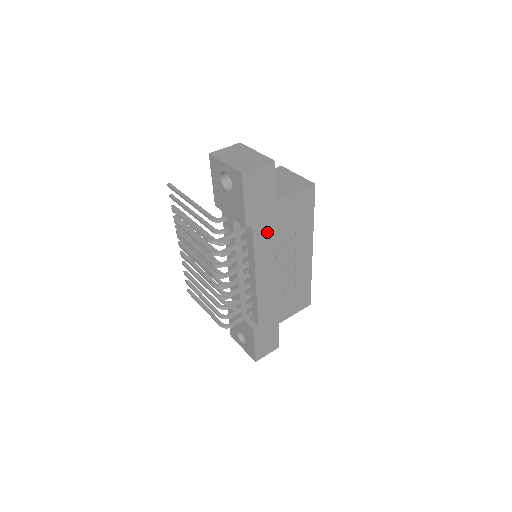
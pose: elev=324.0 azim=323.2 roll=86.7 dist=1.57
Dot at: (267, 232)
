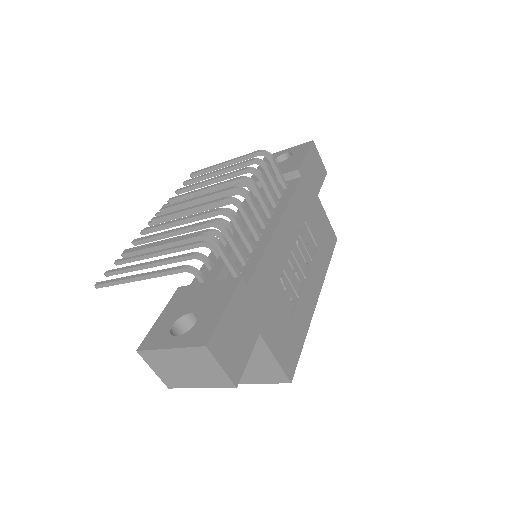
Dot at: (304, 204)
